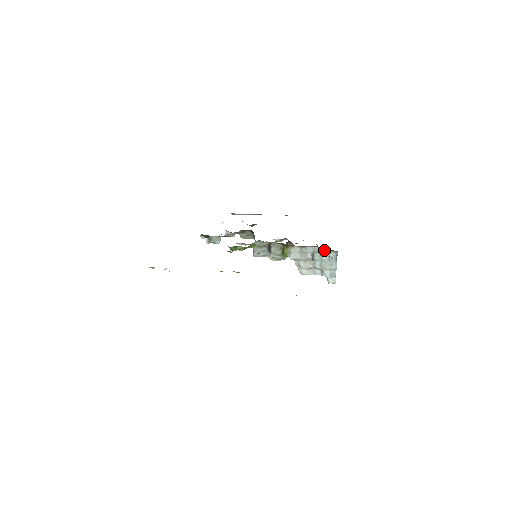
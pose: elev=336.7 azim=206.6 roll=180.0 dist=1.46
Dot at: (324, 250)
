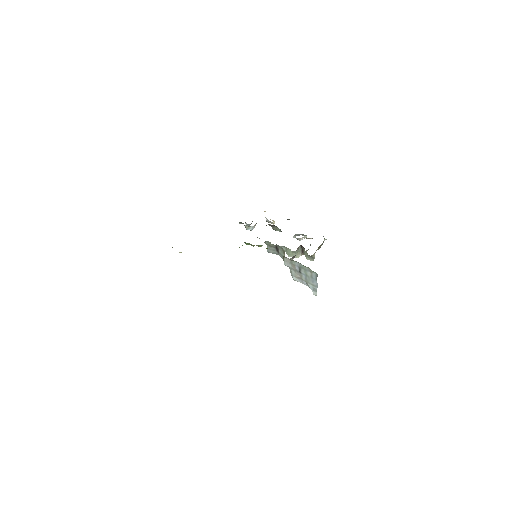
Dot at: (307, 268)
